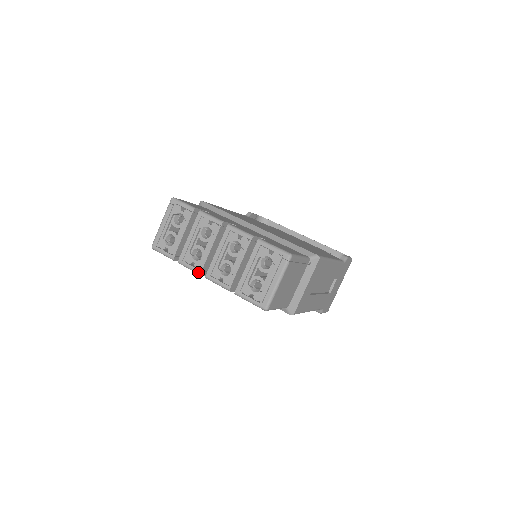
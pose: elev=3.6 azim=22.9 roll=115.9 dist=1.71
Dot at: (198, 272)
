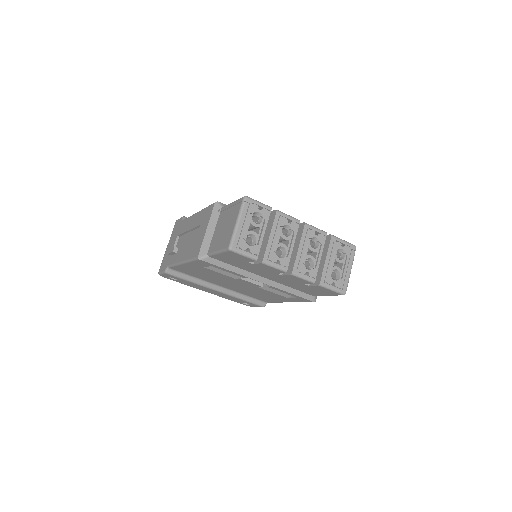
Dot at: (285, 269)
